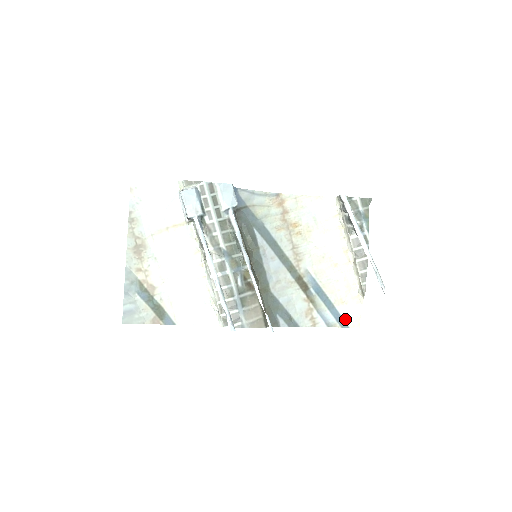
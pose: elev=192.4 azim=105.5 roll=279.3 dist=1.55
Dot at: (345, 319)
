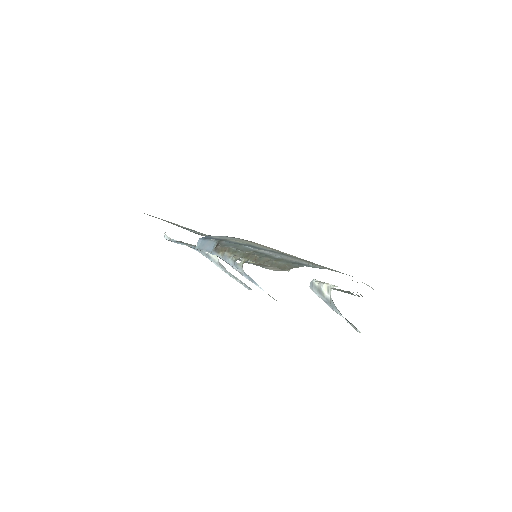
Dot at: occluded
